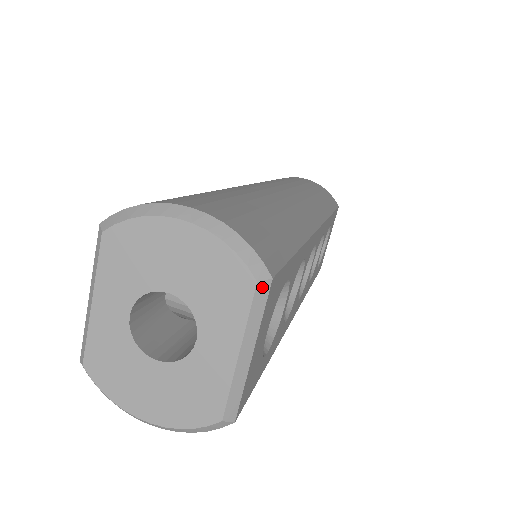
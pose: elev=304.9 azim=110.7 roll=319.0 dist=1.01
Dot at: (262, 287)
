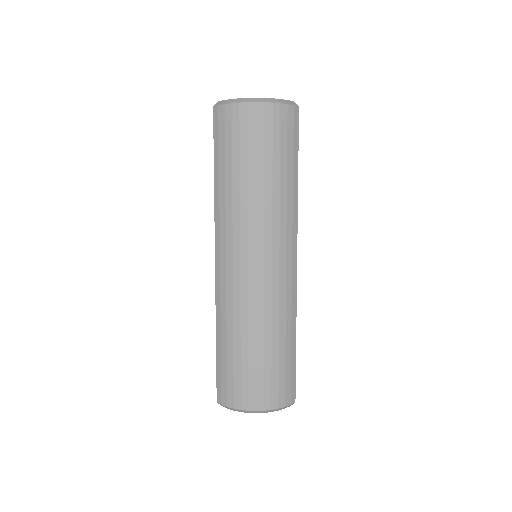
Dot at: occluded
